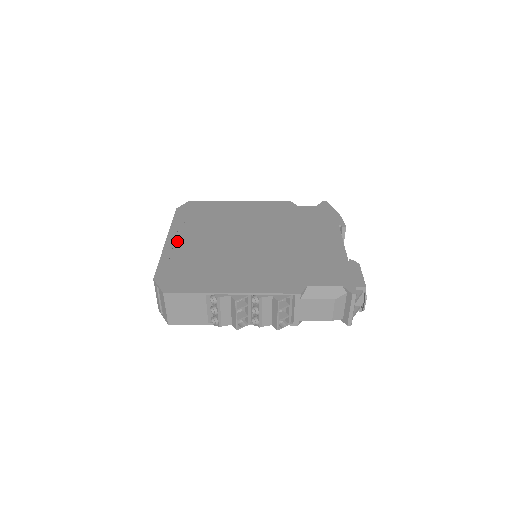
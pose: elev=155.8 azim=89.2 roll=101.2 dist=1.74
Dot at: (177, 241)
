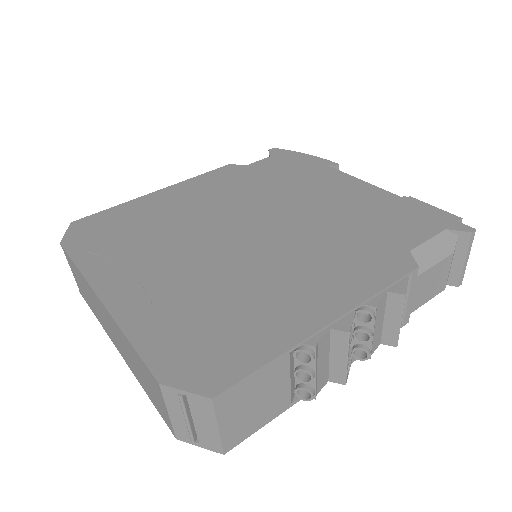
Dot at: (124, 291)
